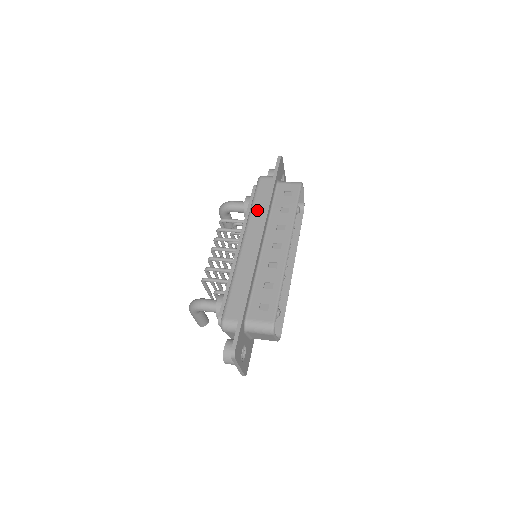
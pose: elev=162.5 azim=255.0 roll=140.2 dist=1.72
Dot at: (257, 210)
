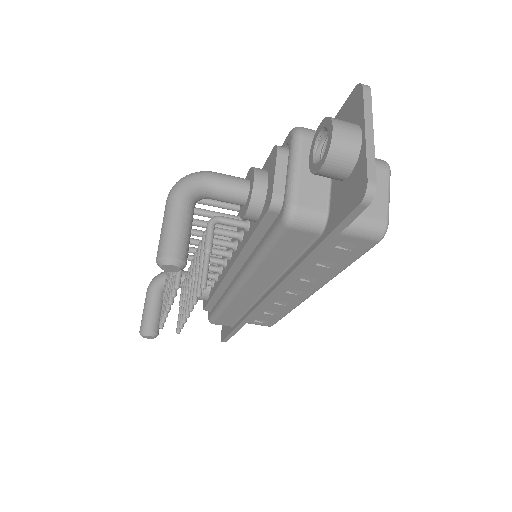
Dot at: occluded
